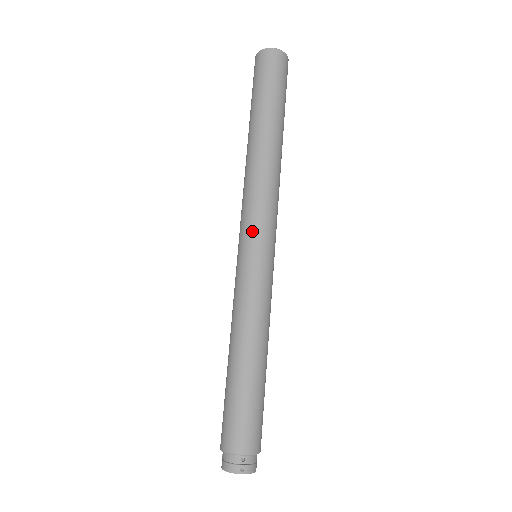
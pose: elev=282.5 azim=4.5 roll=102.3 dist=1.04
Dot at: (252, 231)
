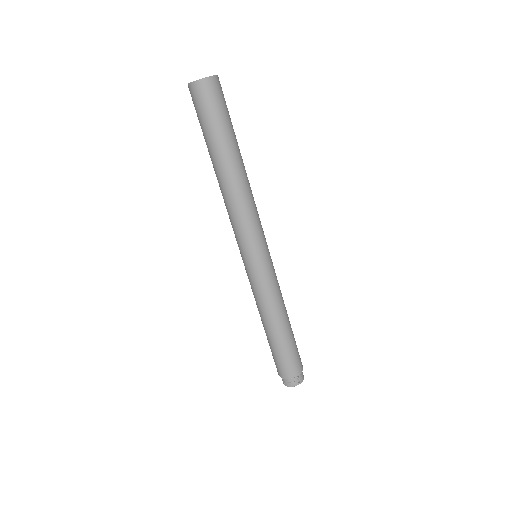
Dot at: (252, 246)
